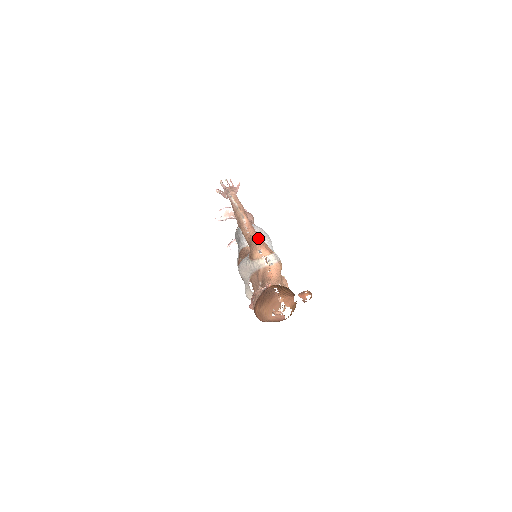
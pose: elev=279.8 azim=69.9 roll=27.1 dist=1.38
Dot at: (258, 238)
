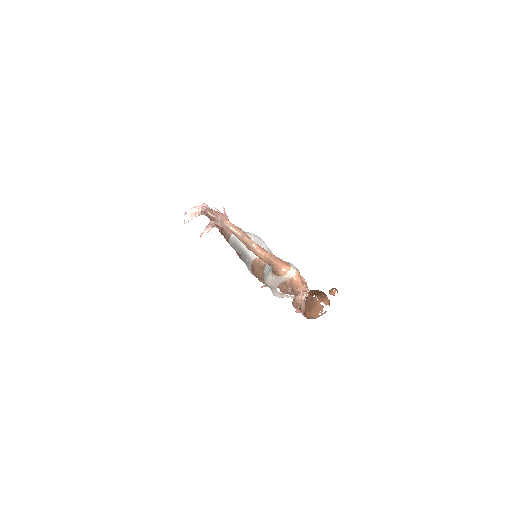
Dot at: (275, 258)
